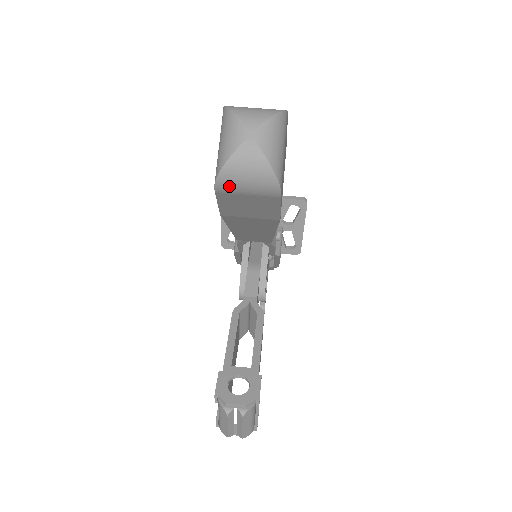
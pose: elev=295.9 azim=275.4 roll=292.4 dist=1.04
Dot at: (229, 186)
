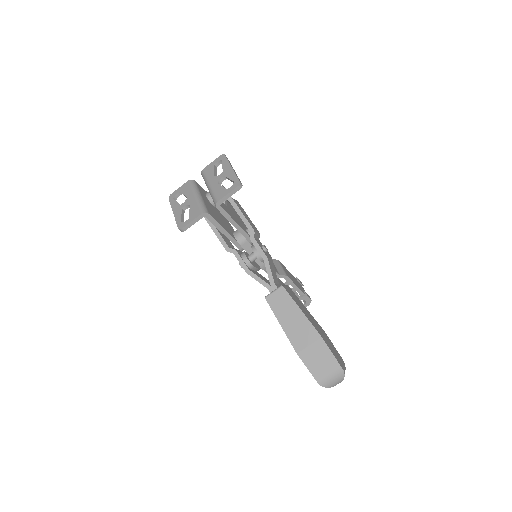
Dot at: occluded
